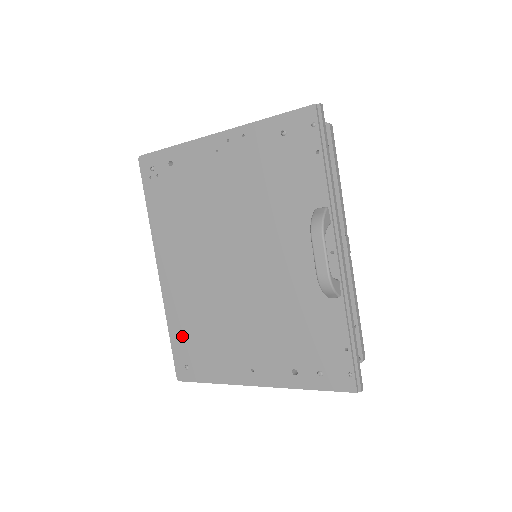
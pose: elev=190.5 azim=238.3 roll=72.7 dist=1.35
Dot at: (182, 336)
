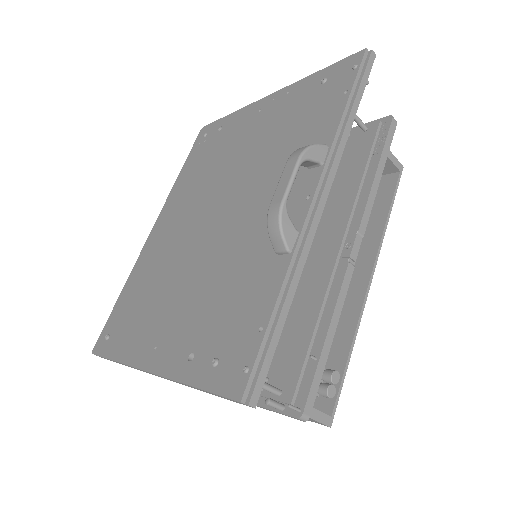
Dot at: (126, 299)
